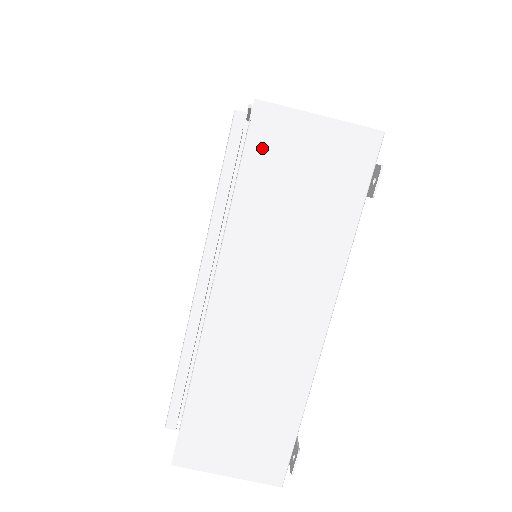
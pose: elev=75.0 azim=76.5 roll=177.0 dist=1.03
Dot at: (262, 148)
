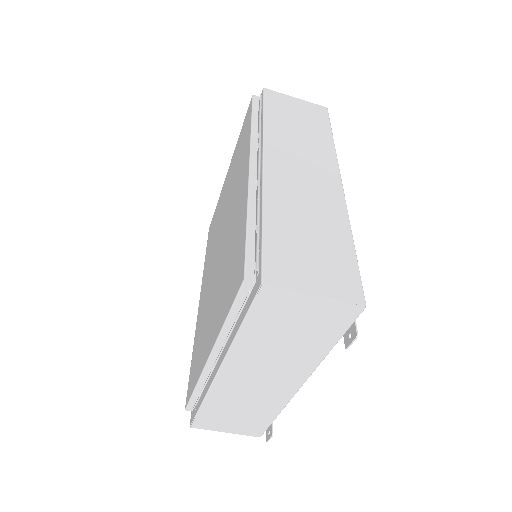
Dot at: (264, 309)
